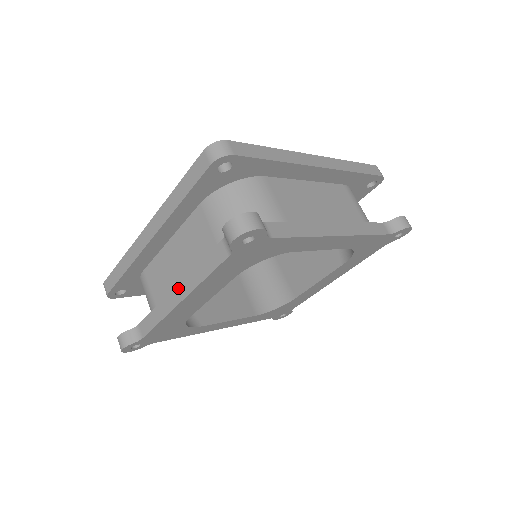
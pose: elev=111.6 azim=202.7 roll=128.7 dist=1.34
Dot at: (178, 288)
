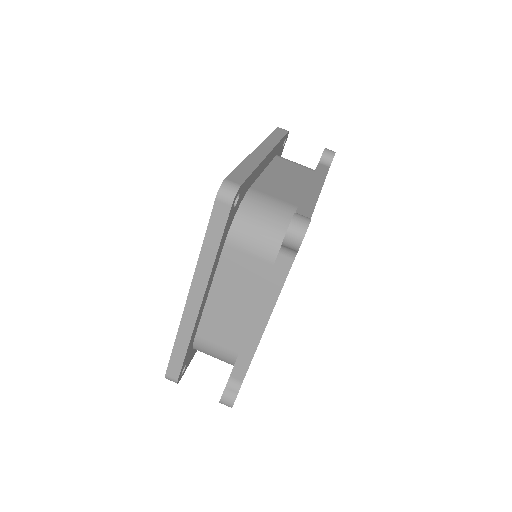
Dot at: (256, 318)
